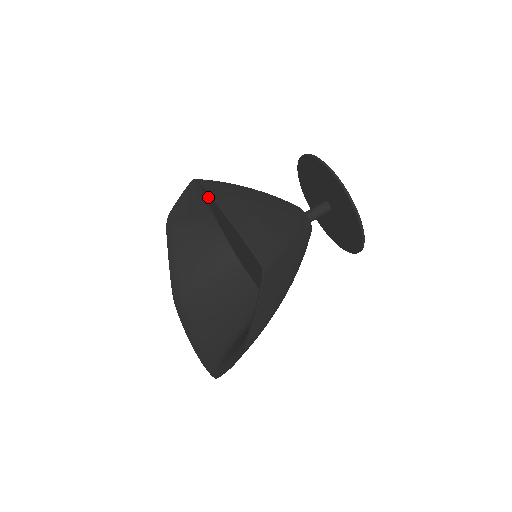
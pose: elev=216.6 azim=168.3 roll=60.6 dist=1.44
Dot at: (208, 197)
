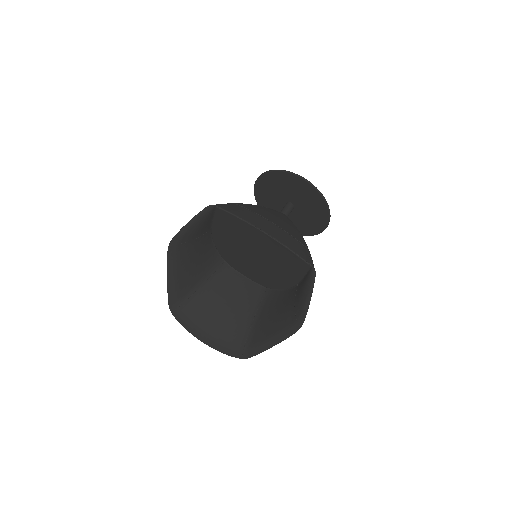
Dot at: (229, 219)
